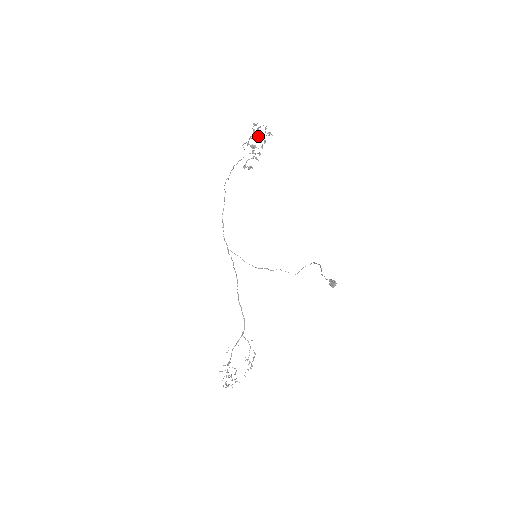
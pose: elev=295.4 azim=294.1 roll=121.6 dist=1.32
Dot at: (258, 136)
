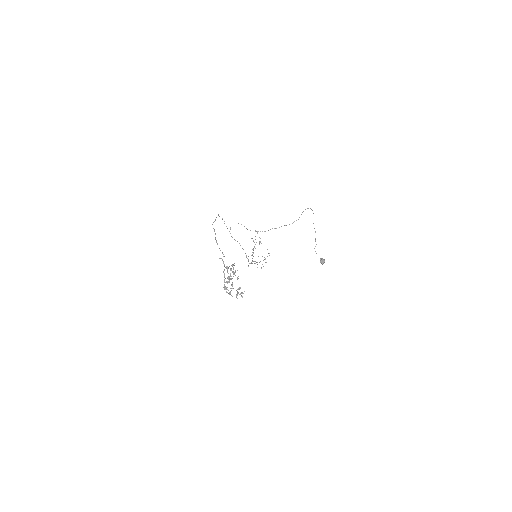
Dot at: occluded
